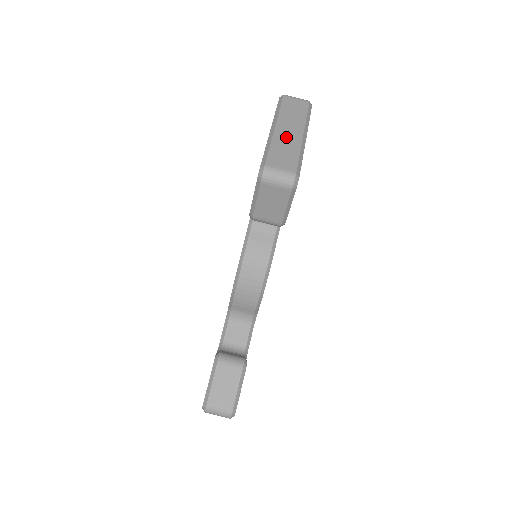
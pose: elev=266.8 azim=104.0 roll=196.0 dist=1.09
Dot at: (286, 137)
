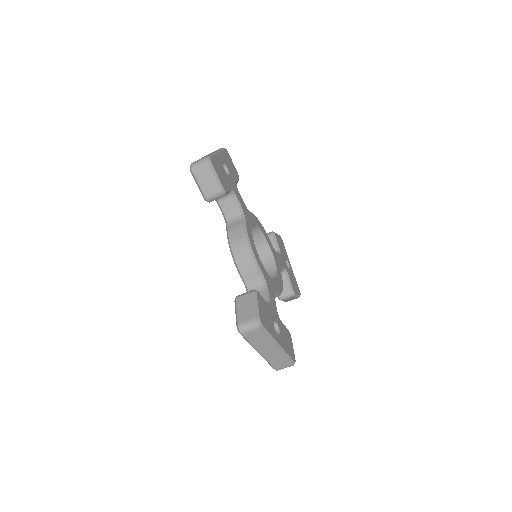
Dot at: (271, 355)
